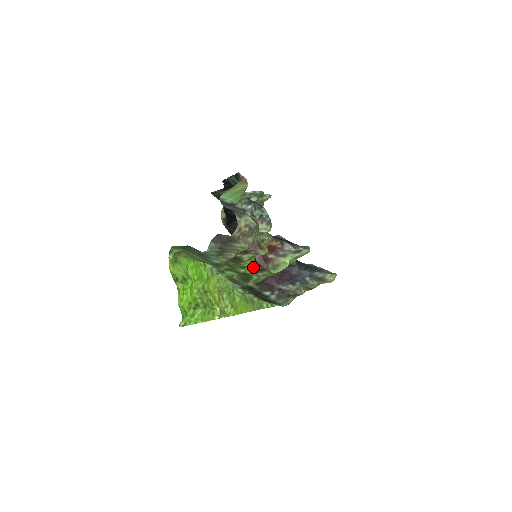
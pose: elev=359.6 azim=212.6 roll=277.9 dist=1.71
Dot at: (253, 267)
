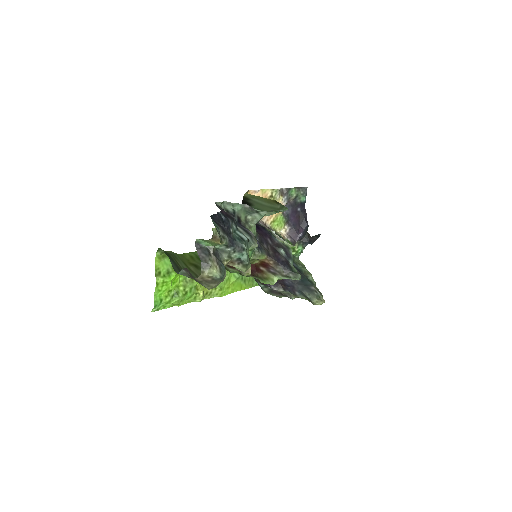
Dot at: occluded
